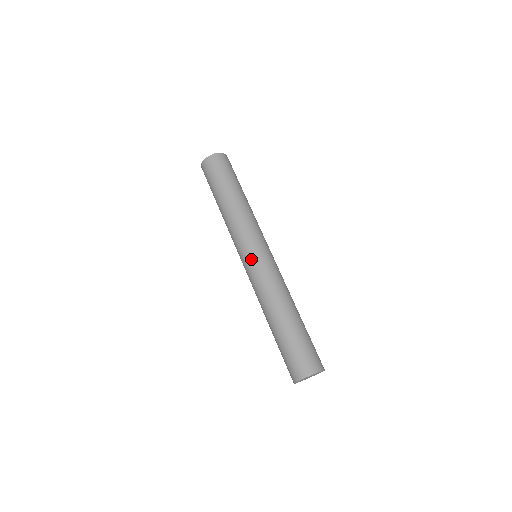
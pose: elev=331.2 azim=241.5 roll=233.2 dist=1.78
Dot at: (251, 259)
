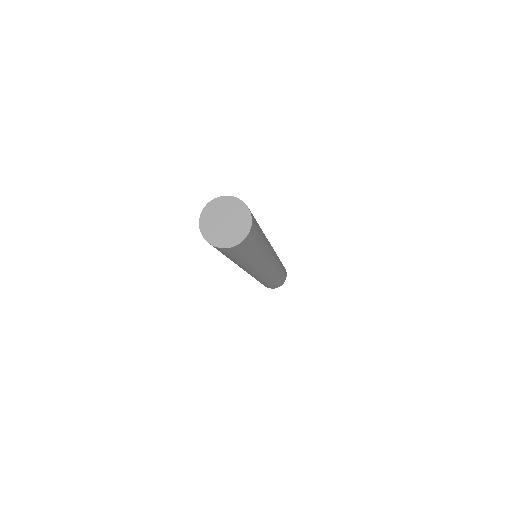
Dot at: (263, 274)
